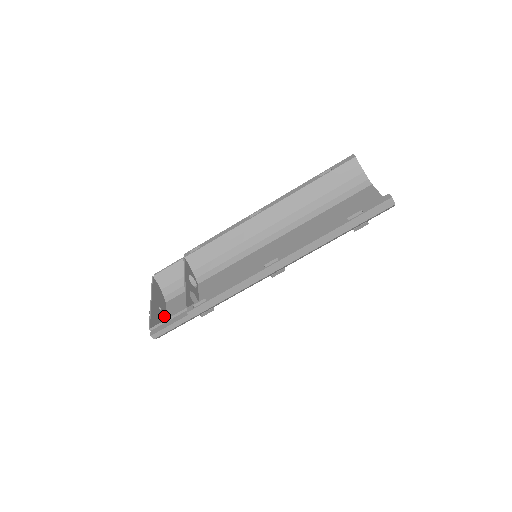
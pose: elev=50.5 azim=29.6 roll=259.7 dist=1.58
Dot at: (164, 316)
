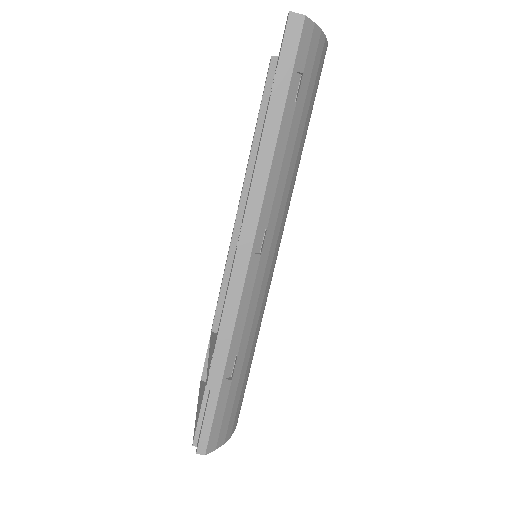
Dot at: occluded
